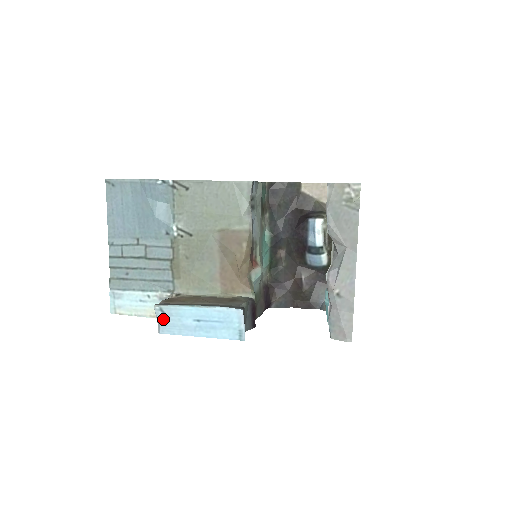
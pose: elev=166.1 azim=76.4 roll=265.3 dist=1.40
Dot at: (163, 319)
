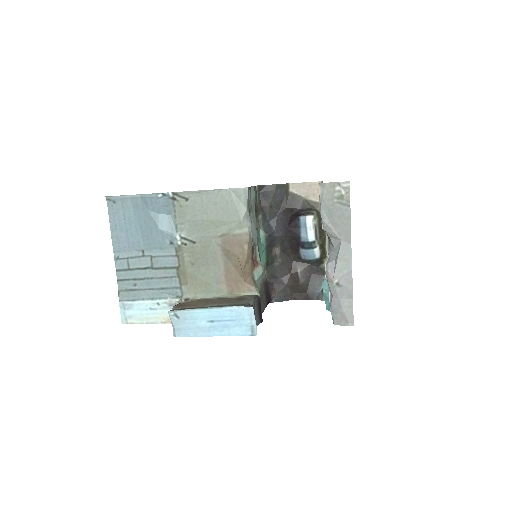
Dot at: (178, 324)
